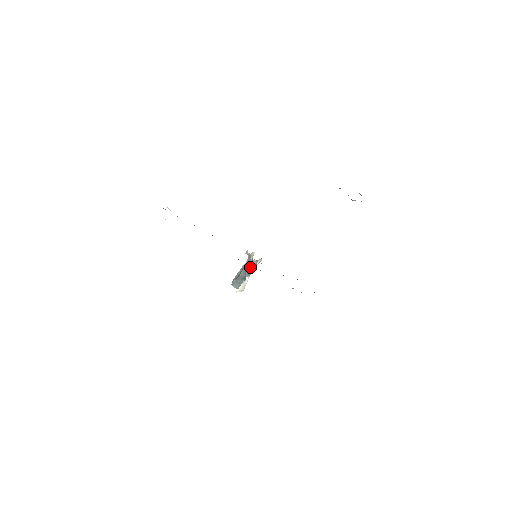
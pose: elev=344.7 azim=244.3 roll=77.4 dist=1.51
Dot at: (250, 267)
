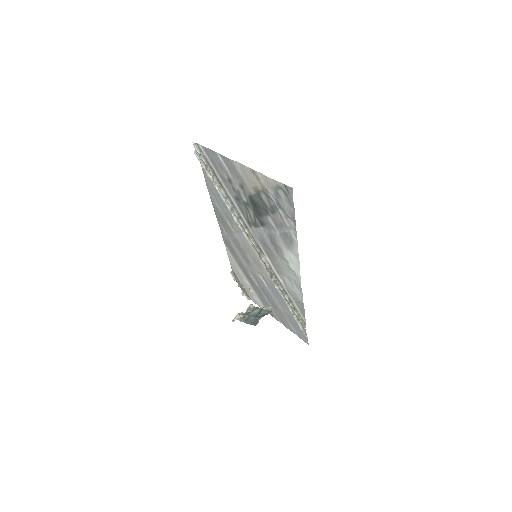
Dot at: occluded
